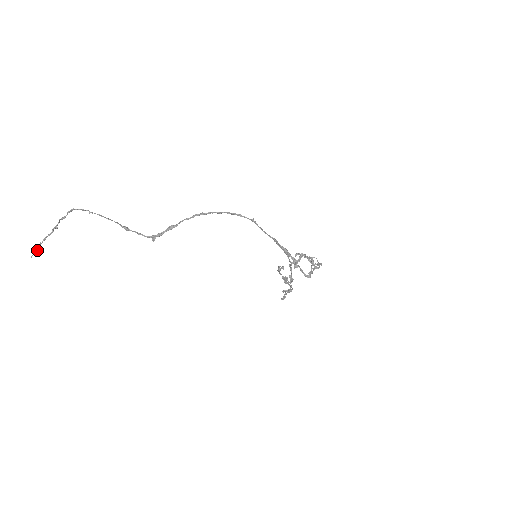
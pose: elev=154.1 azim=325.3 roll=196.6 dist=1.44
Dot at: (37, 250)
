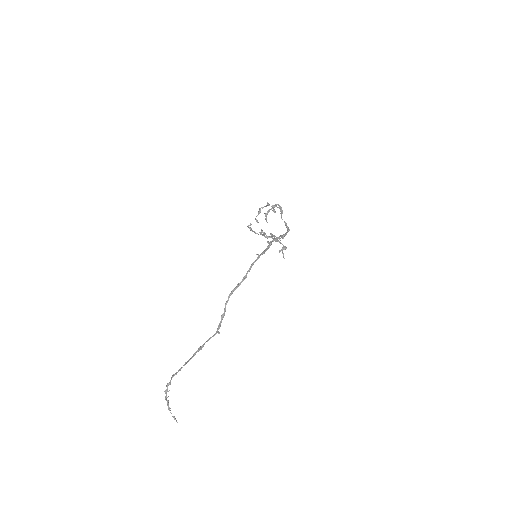
Dot at: (174, 417)
